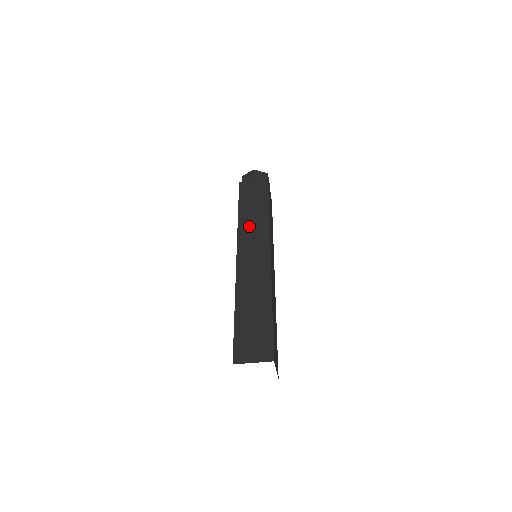
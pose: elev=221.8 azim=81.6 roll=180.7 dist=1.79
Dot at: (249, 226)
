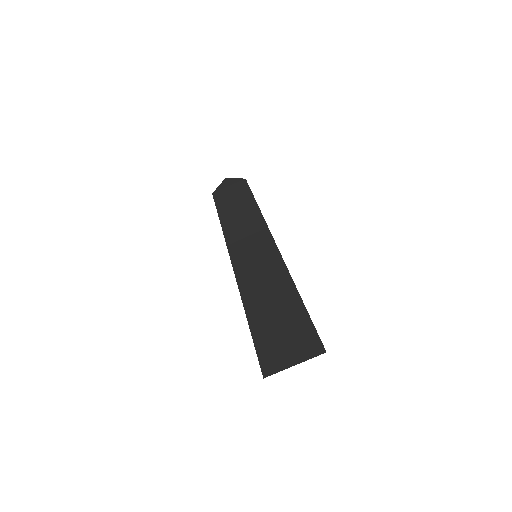
Dot at: (236, 224)
